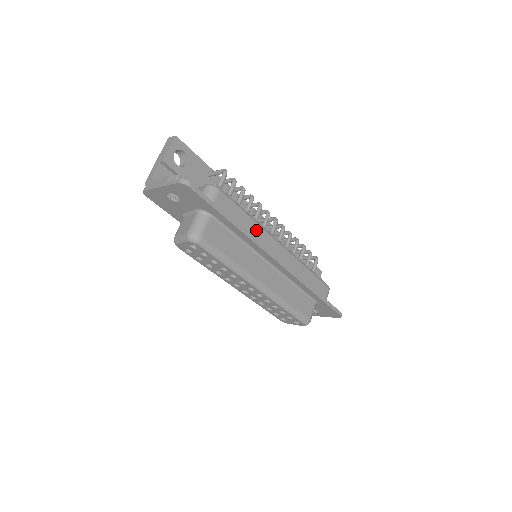
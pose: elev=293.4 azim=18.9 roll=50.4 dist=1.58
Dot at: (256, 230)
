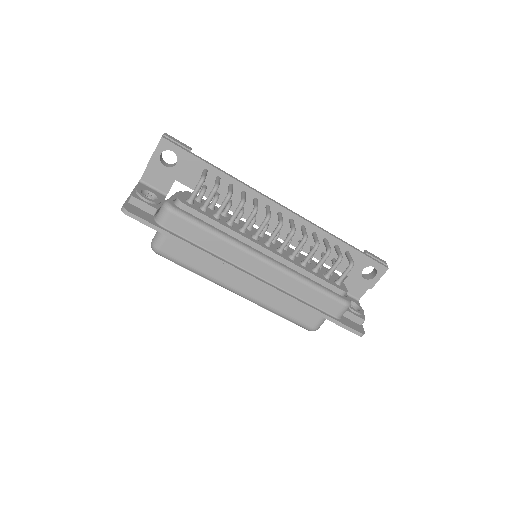
Dot at: (223, 247)
